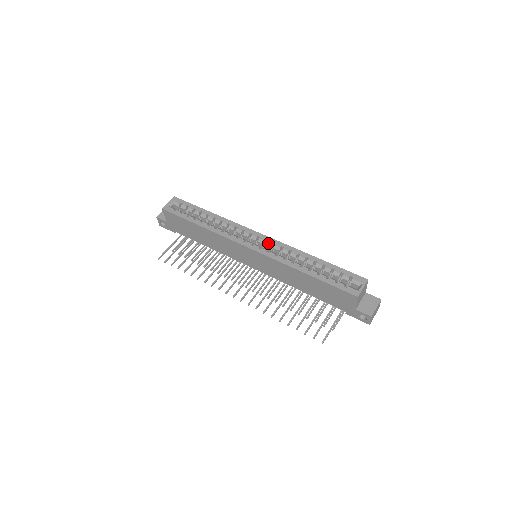
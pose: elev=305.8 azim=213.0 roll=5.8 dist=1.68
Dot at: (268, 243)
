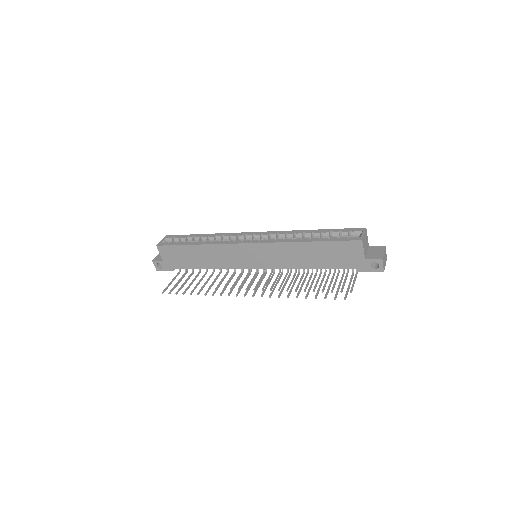
Dot at: (264, 235)
